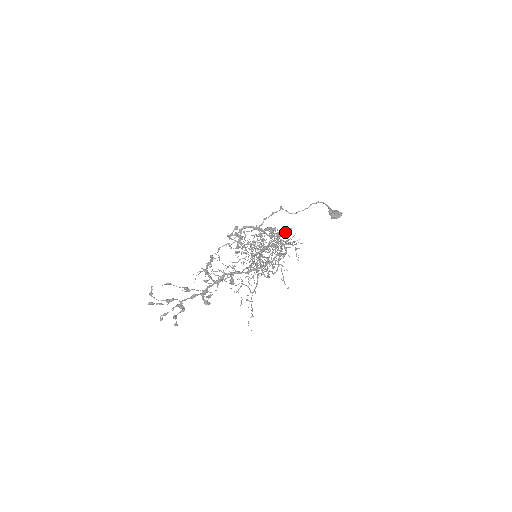
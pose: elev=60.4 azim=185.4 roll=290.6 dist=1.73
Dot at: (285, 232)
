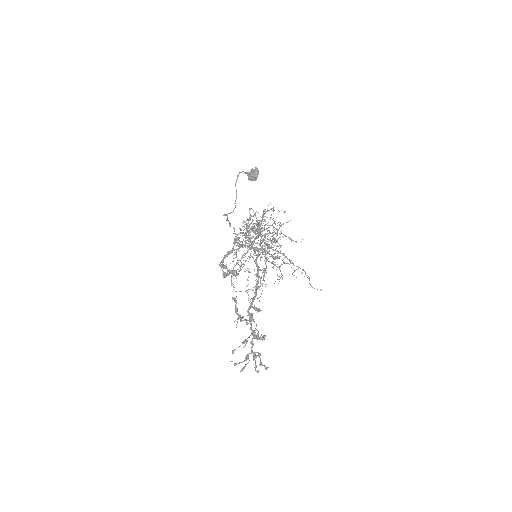
Dot at: (246, 228)
